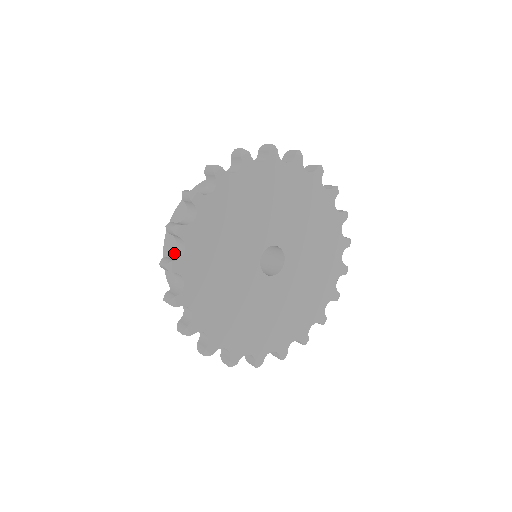
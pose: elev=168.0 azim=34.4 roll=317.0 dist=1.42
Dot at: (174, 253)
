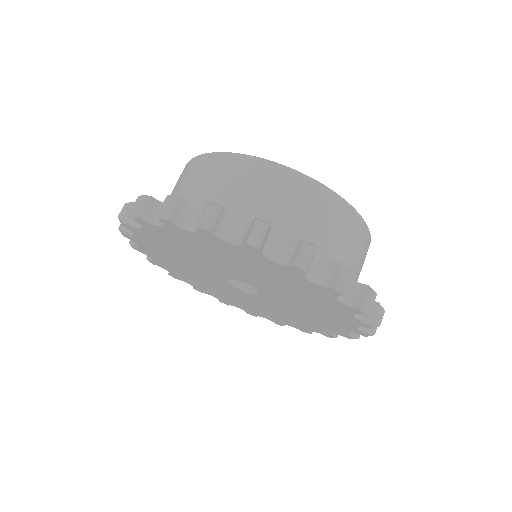
Dot at: occluded
